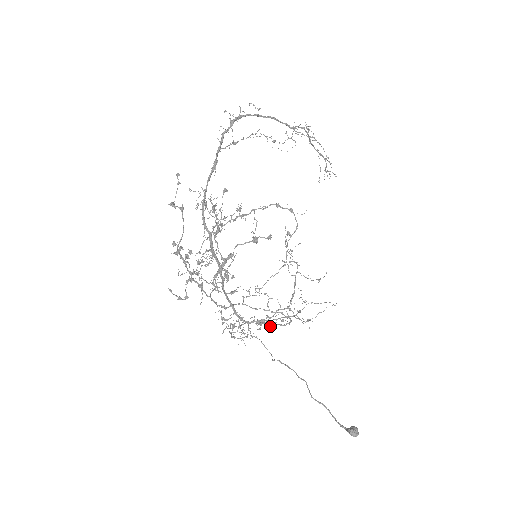
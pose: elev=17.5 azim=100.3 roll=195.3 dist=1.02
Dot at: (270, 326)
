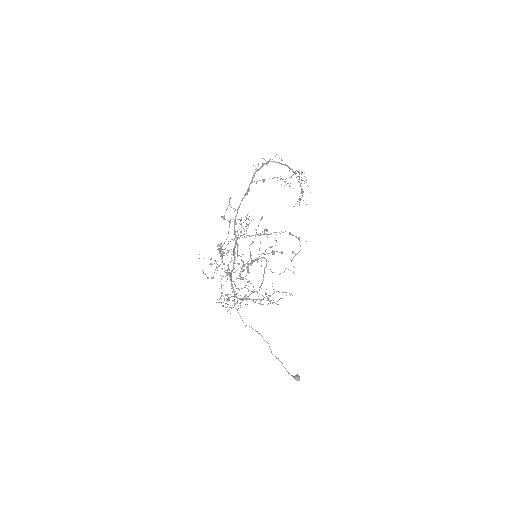
Dot at: occluded
